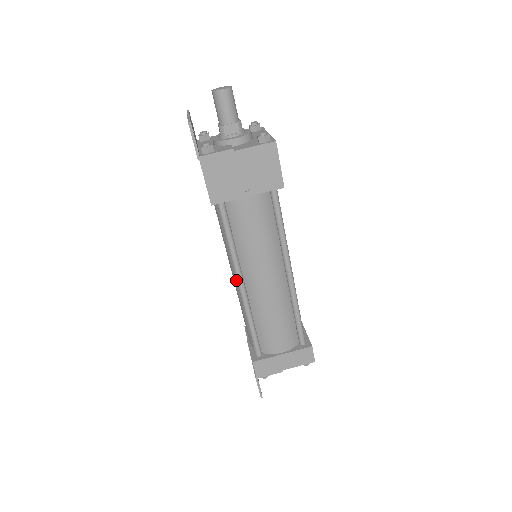
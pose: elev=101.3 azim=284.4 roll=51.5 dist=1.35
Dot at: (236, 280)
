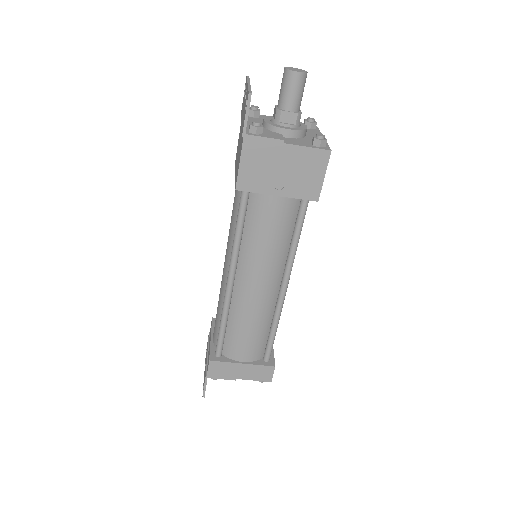
Dot at: (226, 273)
